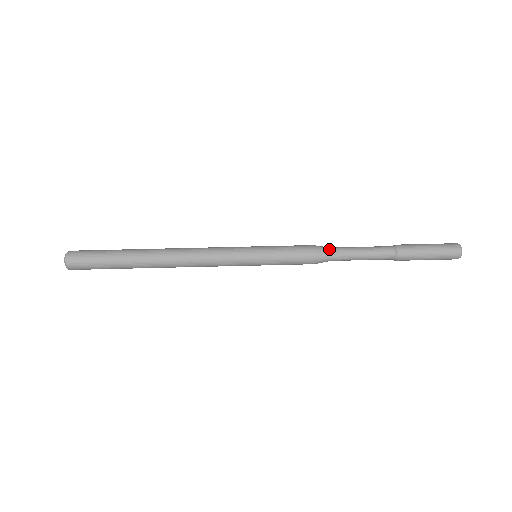
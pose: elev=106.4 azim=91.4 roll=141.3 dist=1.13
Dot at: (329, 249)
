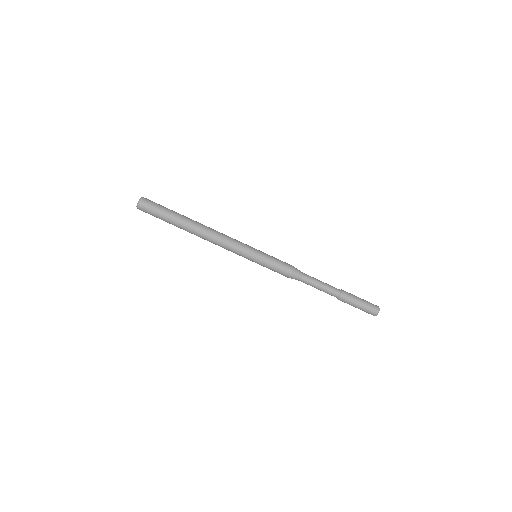
Dot at: (302, 274)
